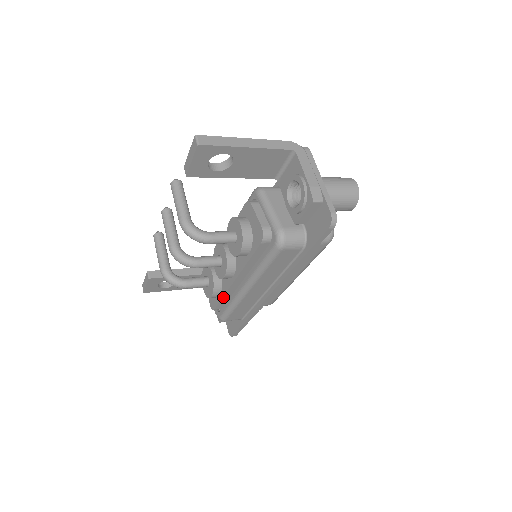
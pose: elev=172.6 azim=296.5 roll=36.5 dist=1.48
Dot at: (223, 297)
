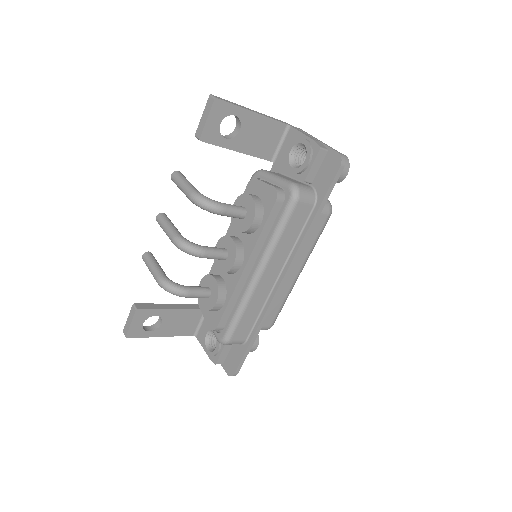
Dot at: (229, 302)
